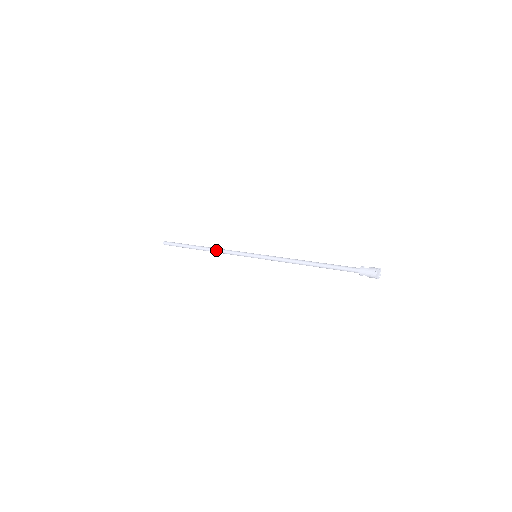
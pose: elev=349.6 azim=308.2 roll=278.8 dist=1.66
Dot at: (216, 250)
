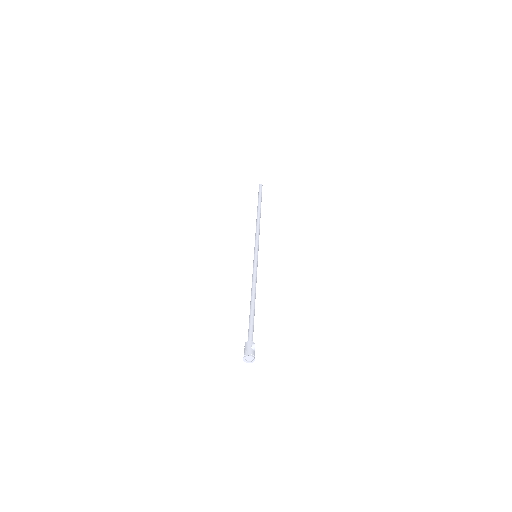
Dot at: (257, 224)
